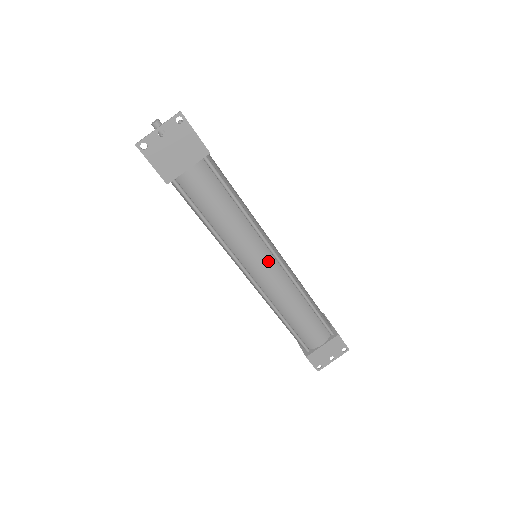
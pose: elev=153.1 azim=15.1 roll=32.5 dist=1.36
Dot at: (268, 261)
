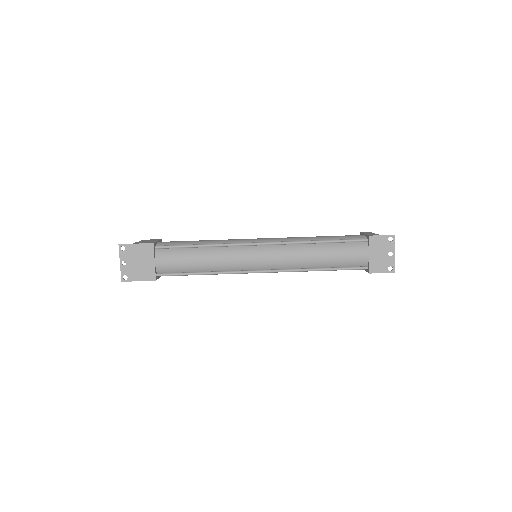
Dot at: (257, 252)
